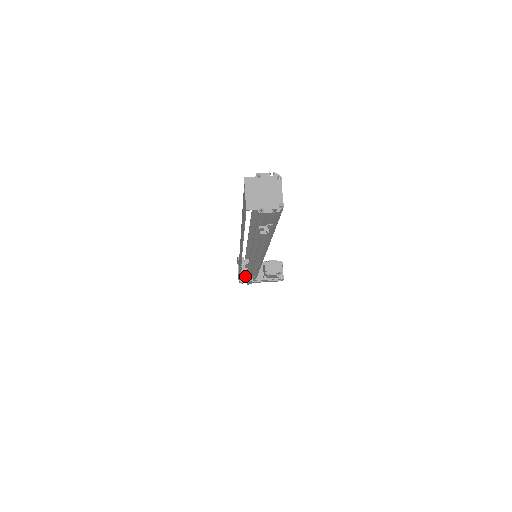
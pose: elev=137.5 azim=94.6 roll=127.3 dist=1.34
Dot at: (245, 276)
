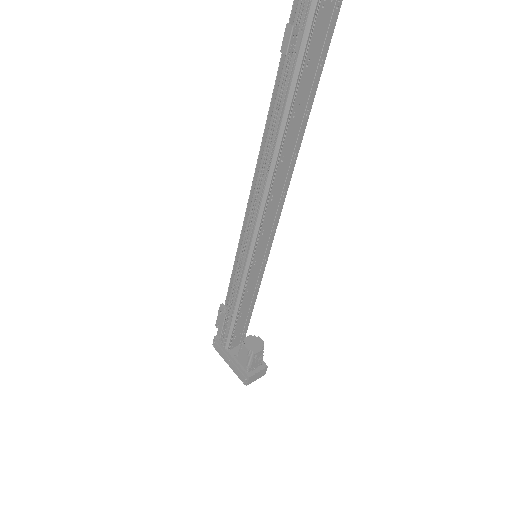
Dot at: occluded
